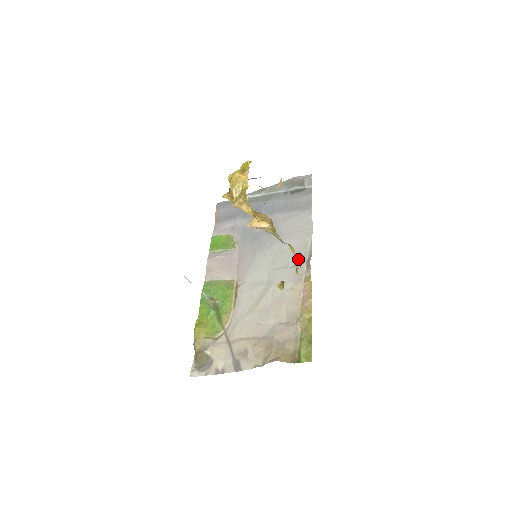
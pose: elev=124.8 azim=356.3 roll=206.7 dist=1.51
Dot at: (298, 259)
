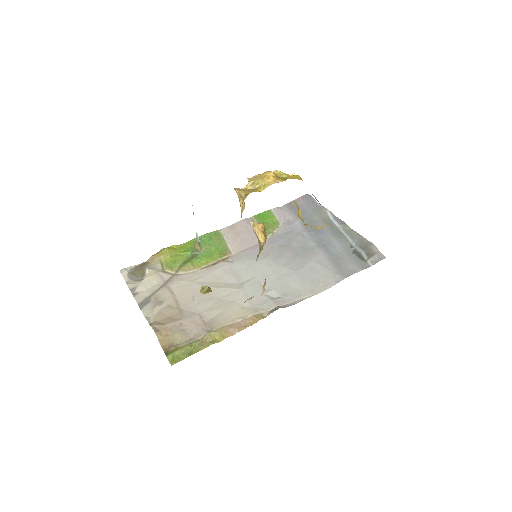
Dot at: (262, 293)
